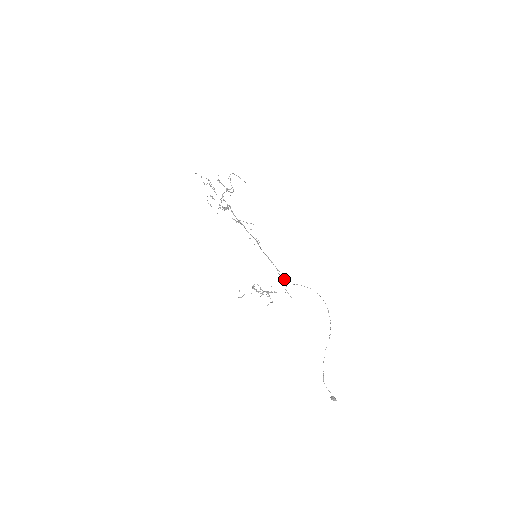
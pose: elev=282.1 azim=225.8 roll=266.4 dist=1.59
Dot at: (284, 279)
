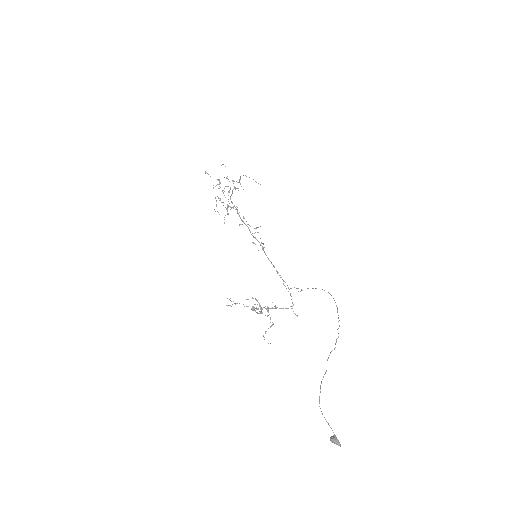
Dot at: occluded
